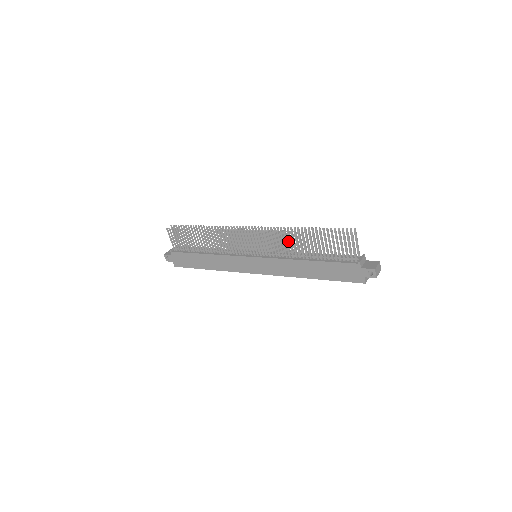
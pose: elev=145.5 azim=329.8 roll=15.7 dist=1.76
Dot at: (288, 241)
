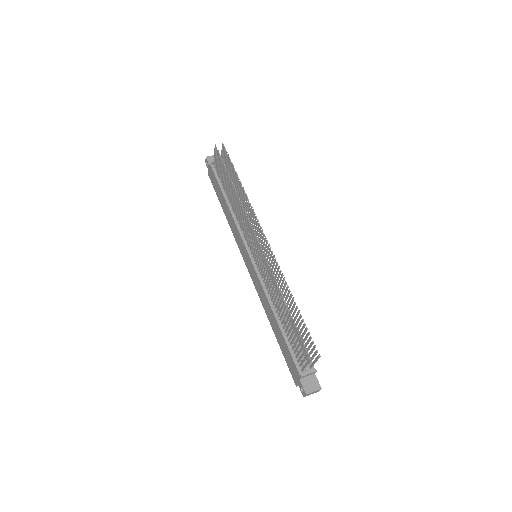
Dot at: occluded
